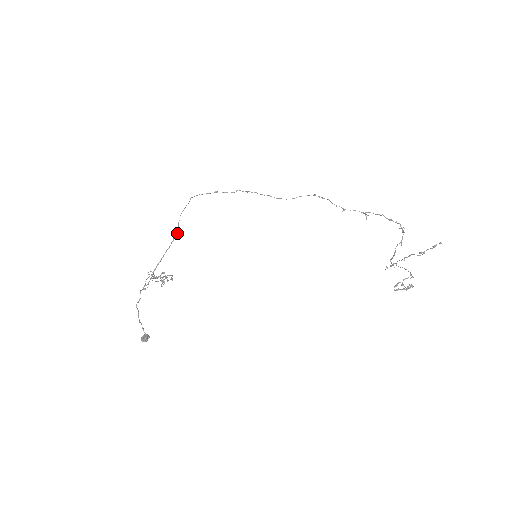
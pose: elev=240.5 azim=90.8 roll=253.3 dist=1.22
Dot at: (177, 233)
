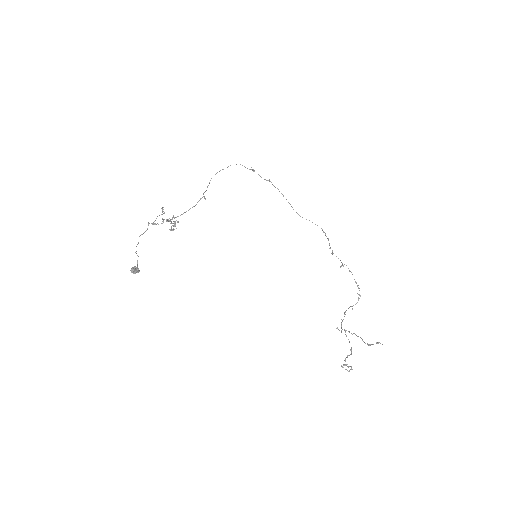
Dot at: (205, 191)
